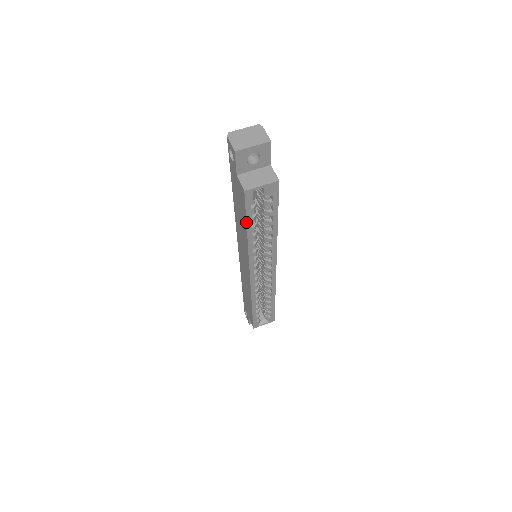
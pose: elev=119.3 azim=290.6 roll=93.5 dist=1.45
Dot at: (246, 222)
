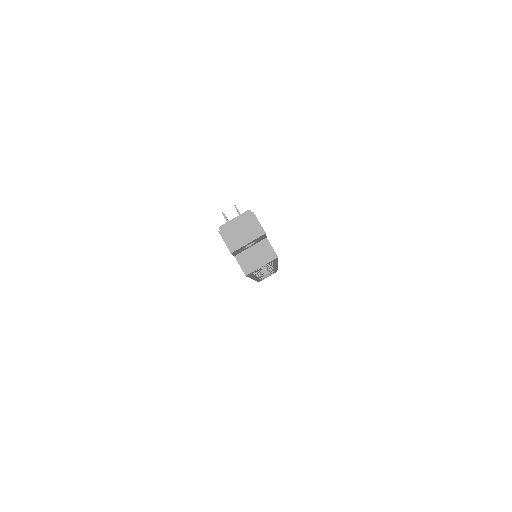
Dot at: occluded
